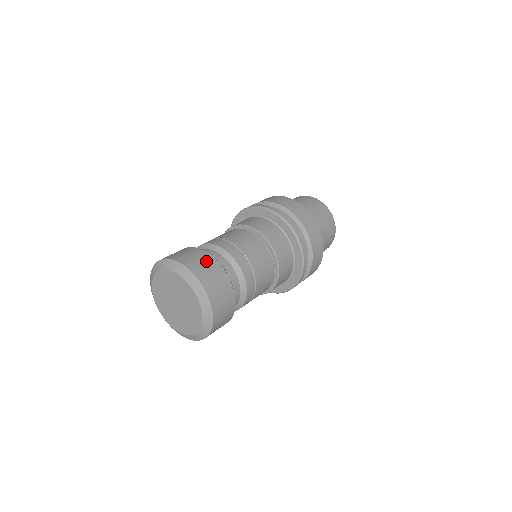
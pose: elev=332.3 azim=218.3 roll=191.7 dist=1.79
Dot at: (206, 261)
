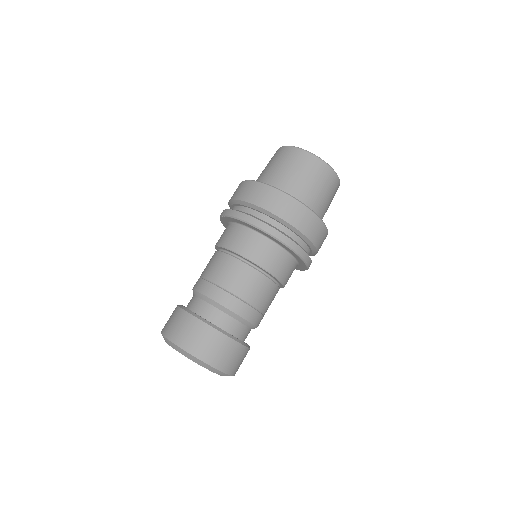
Dot at: (218, 343)
